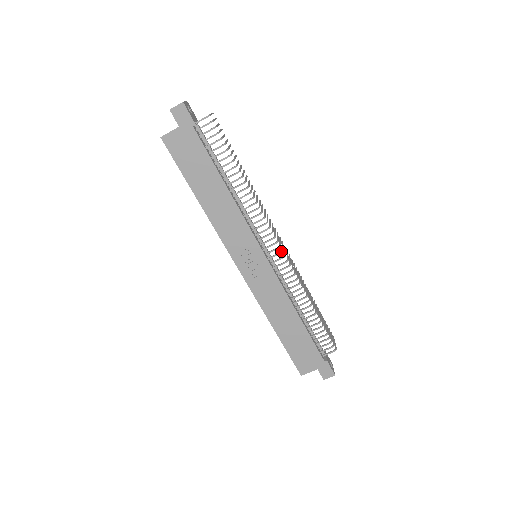
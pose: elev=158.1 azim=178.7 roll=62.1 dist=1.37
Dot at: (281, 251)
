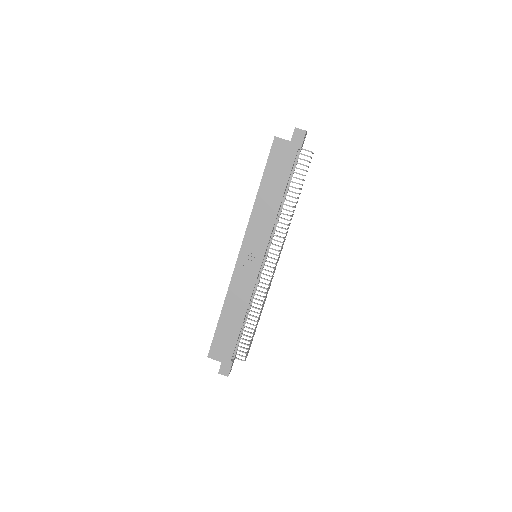
Dot at: (274, 267)
